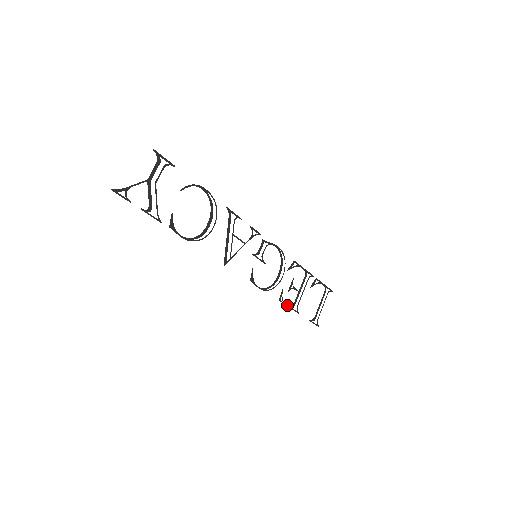
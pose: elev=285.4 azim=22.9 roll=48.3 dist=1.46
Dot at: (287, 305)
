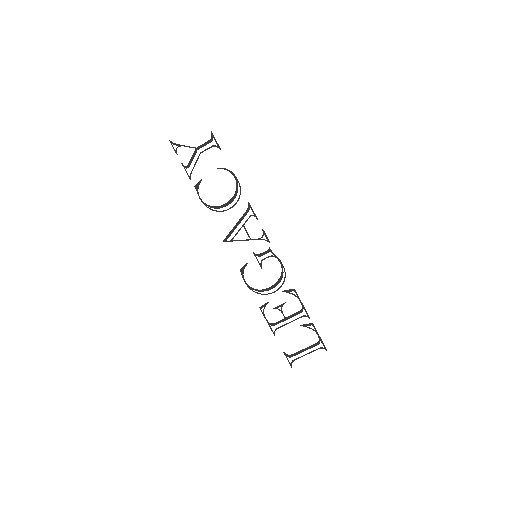
Dot at: (266, 319)
